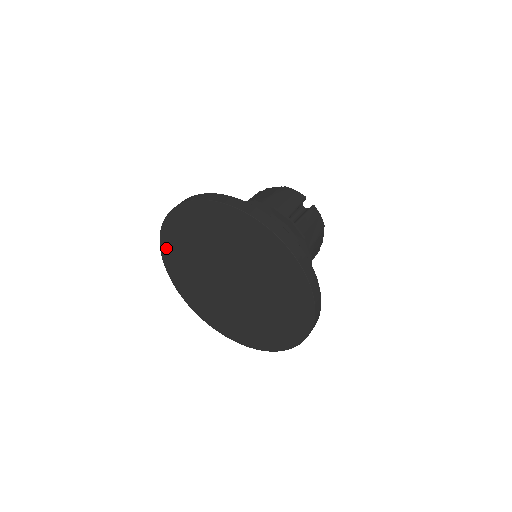
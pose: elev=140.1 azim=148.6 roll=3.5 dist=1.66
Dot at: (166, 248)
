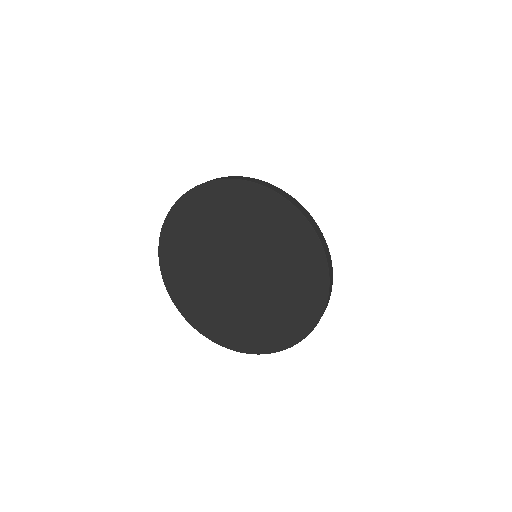
Dot at: (169, 280)
